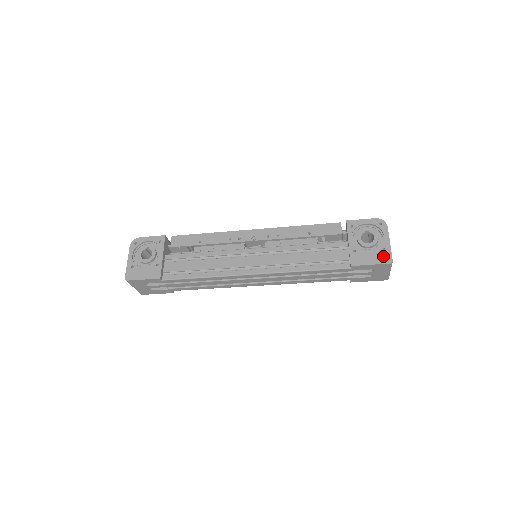
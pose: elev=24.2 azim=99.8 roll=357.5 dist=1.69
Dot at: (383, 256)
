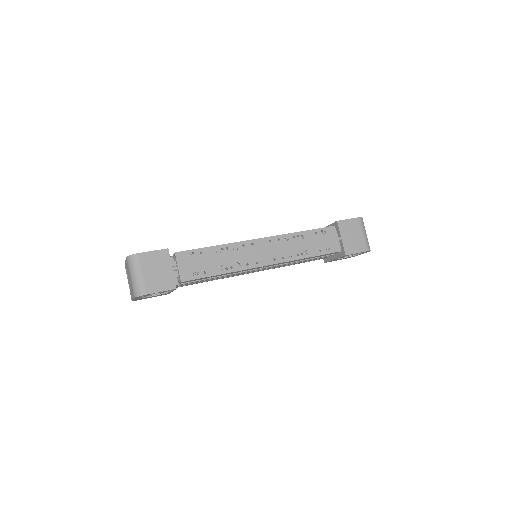
Dot at: occluded
